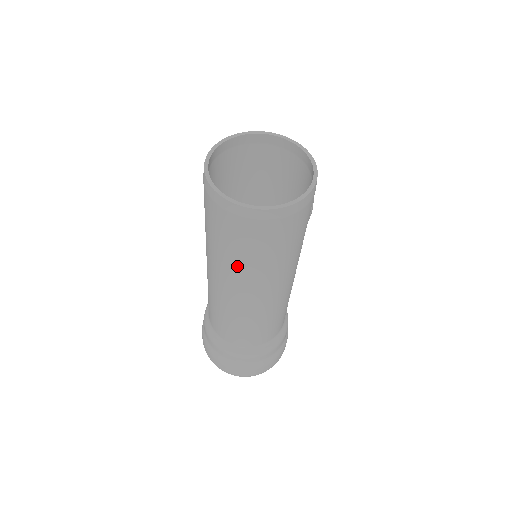
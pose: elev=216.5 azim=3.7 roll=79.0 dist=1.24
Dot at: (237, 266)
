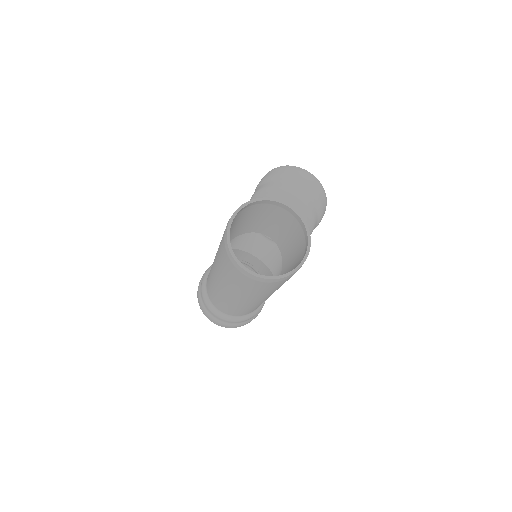
Dot at: (231, 285)
